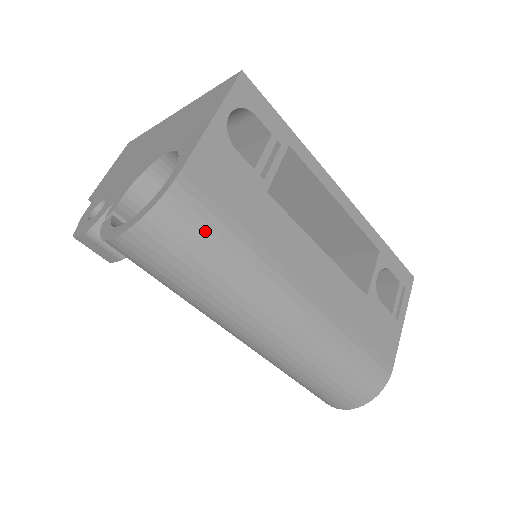
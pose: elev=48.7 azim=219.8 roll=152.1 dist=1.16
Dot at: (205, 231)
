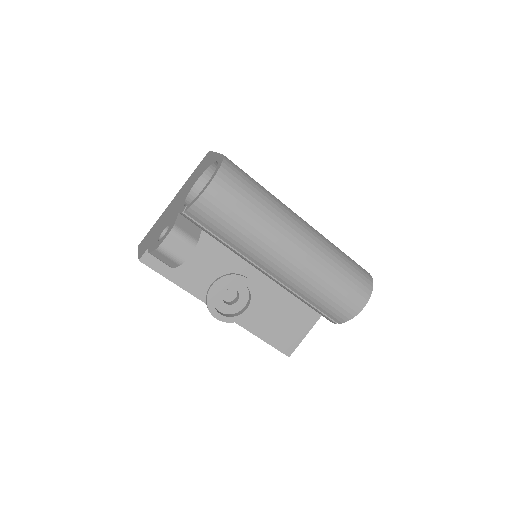
Dot at: (246, 176)
